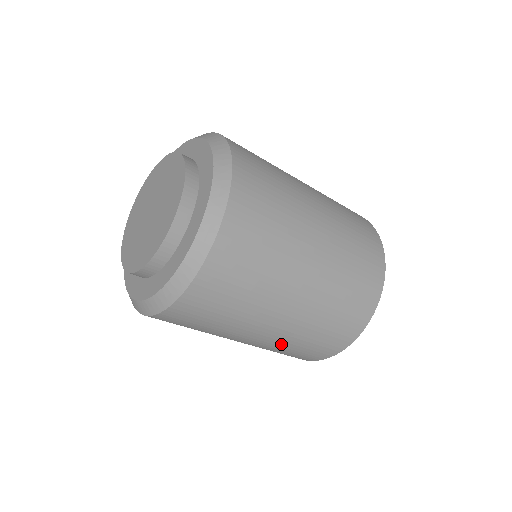
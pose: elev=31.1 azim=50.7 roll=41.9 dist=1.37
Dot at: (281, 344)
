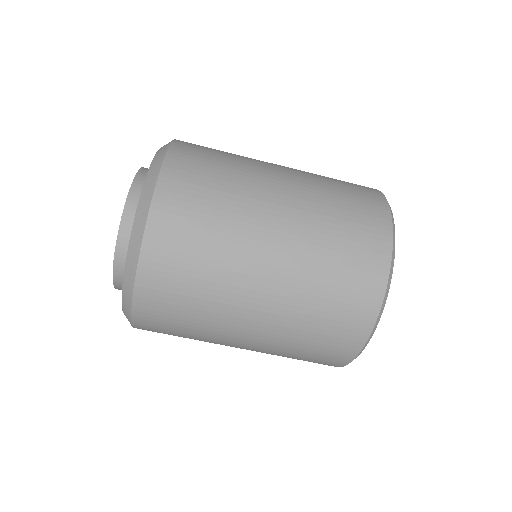
Dot at: (283, 340)
